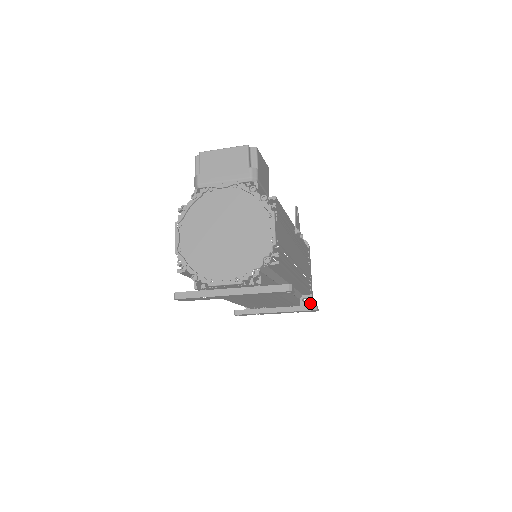
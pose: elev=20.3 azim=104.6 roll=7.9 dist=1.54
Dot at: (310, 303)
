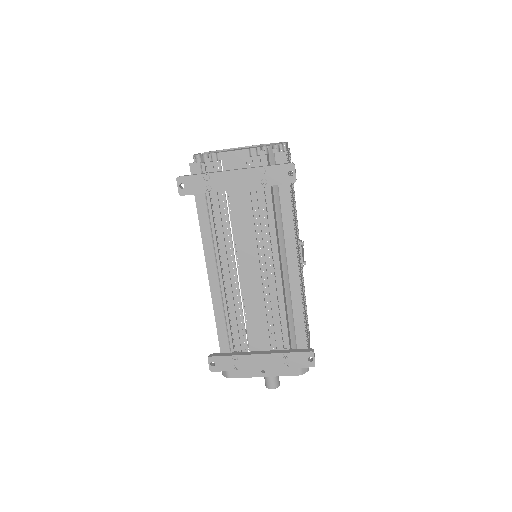
Dot at: occluded
